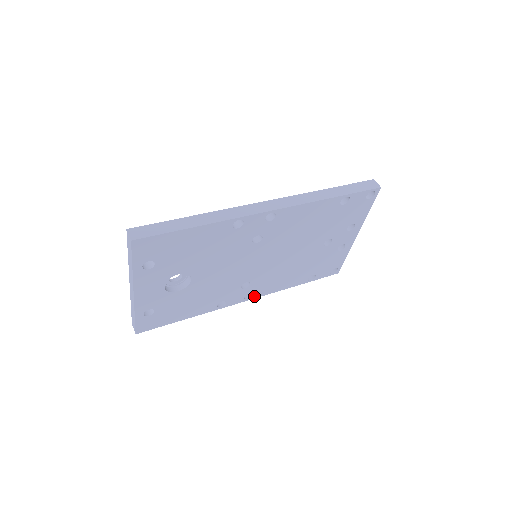
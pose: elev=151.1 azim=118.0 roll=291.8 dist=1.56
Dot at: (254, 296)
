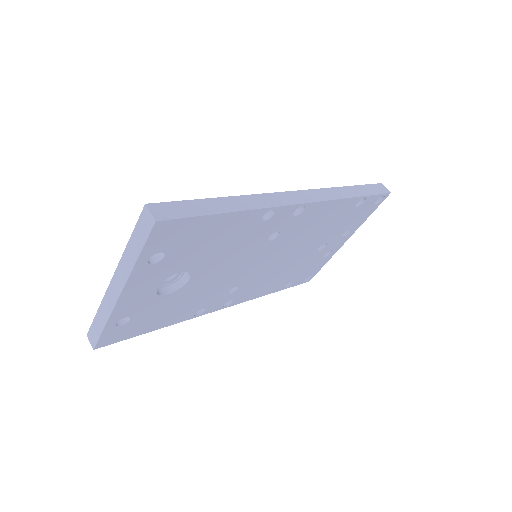
Dot at: (232, 303)
